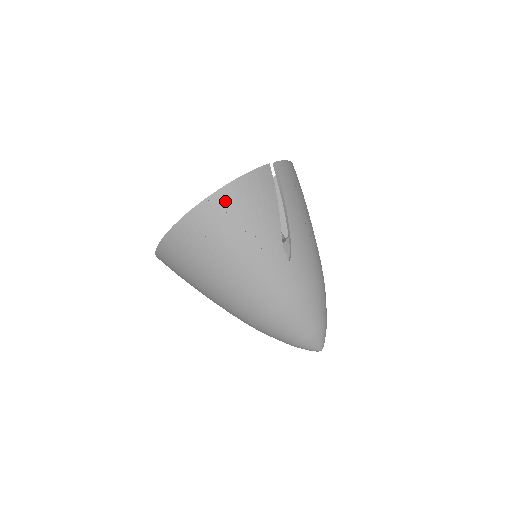
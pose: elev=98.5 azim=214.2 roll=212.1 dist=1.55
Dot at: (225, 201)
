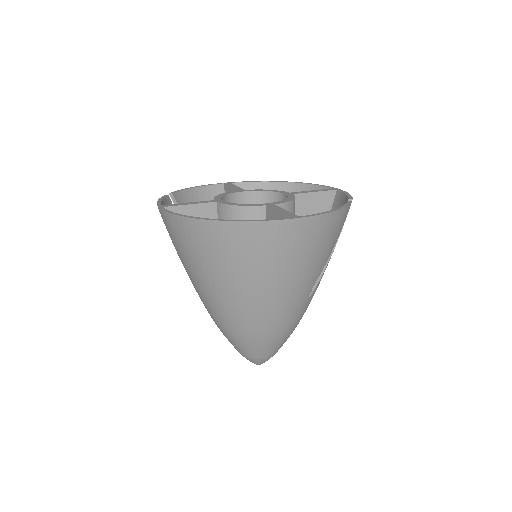
Dot at: (314, 228)
